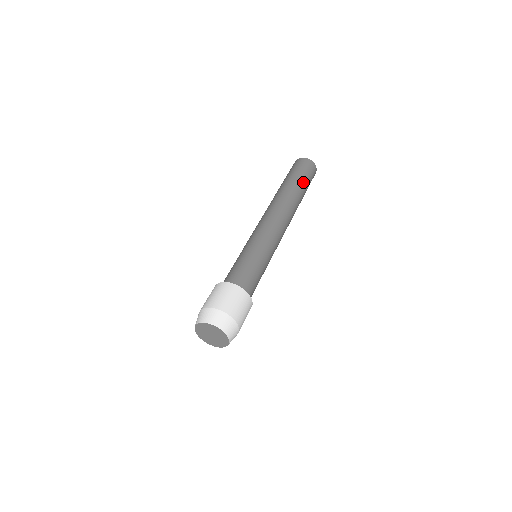
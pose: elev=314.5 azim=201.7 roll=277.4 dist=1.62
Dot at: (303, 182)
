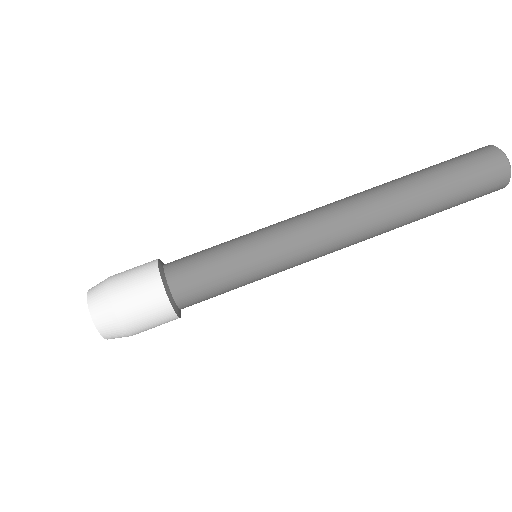
Dot at: (447, 191)
